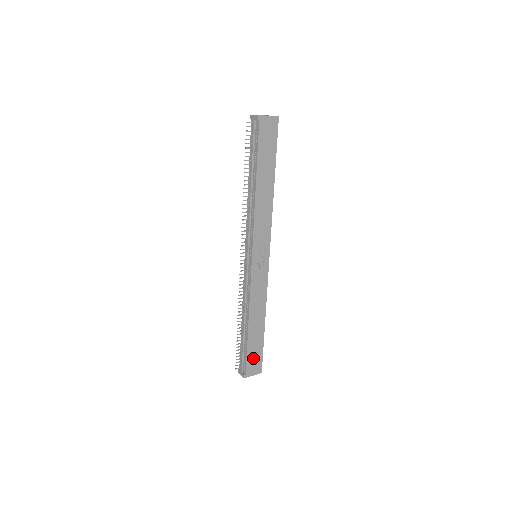
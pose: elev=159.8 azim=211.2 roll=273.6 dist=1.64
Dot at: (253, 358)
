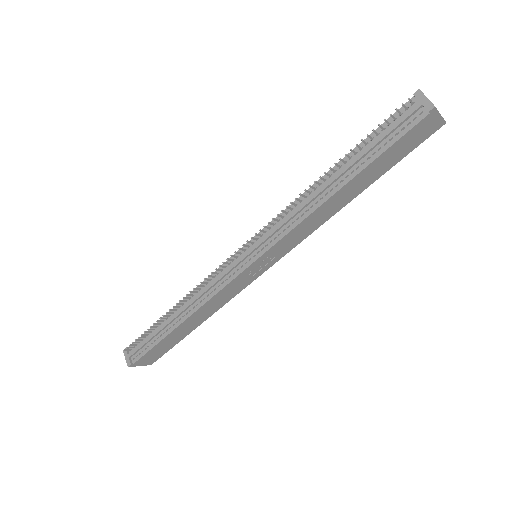
Dot at: (156, 352)
